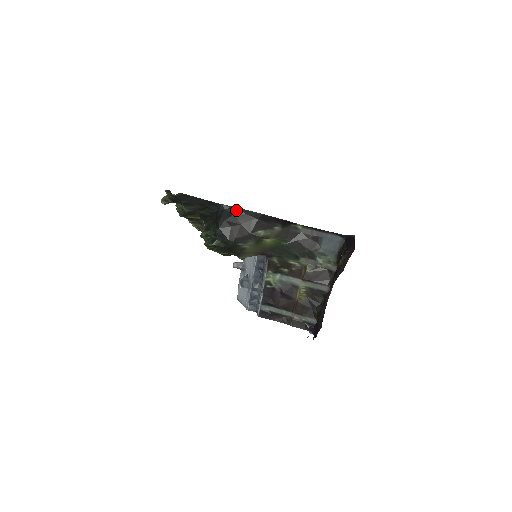
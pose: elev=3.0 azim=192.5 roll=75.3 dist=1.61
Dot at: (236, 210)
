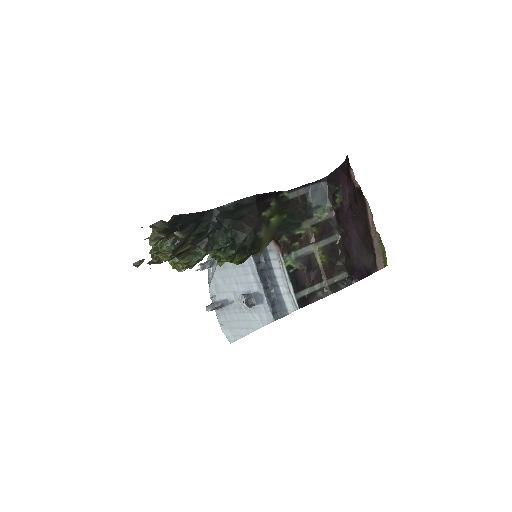
Dot at: (232, 205)
